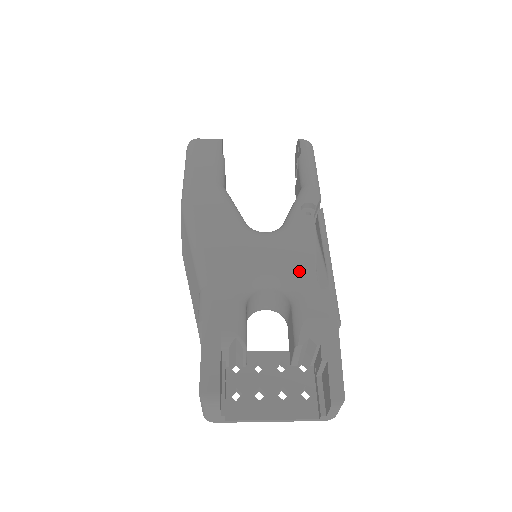
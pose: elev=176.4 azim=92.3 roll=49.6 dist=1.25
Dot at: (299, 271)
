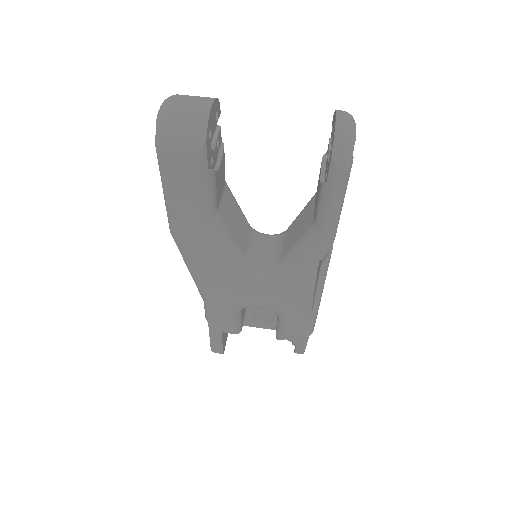
Dot at: (286, 310)
